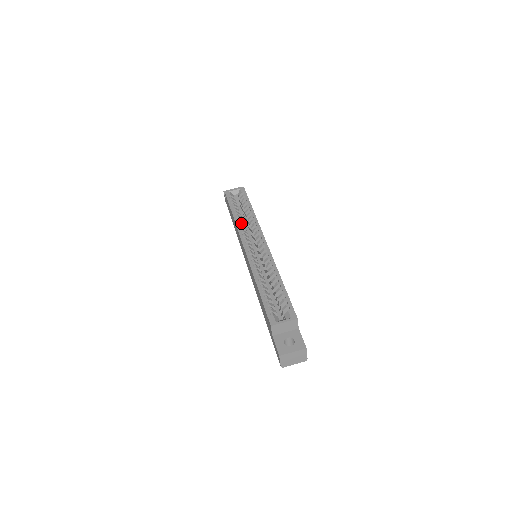
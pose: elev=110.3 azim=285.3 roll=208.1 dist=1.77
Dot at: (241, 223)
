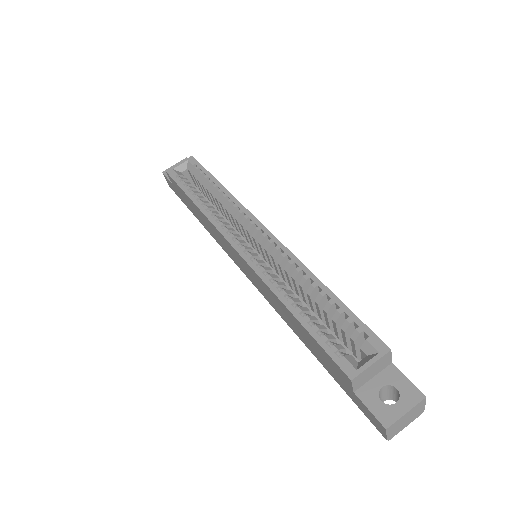
Dot at: (212, 211)
